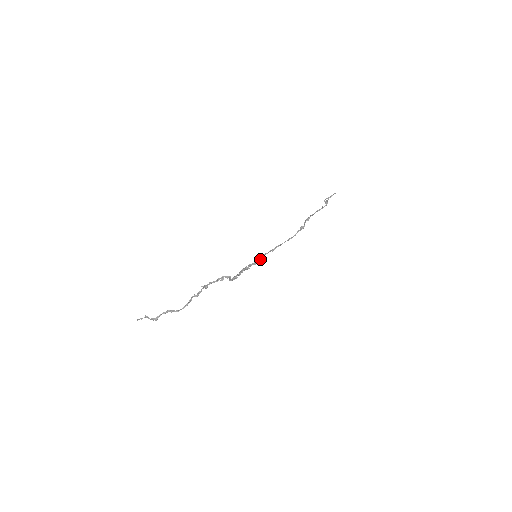
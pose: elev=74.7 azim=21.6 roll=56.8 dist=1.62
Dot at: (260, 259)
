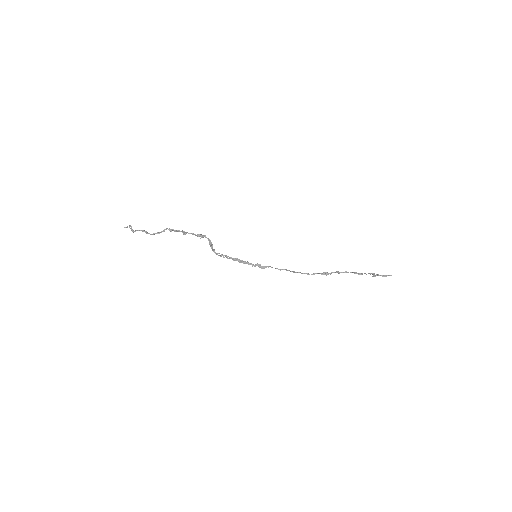
Dot at: (262, 267)
